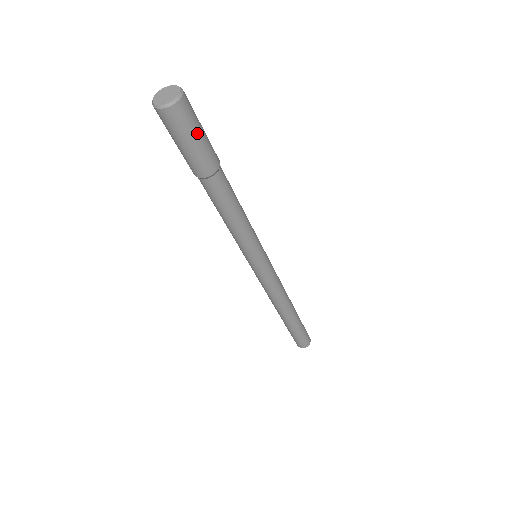
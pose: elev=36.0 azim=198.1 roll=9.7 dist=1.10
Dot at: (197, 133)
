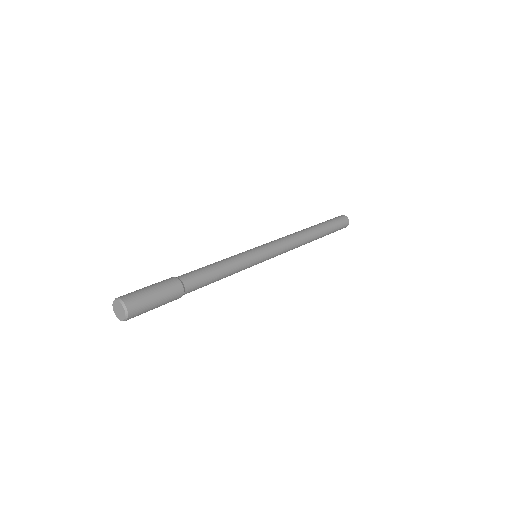
Dot at: occluded
